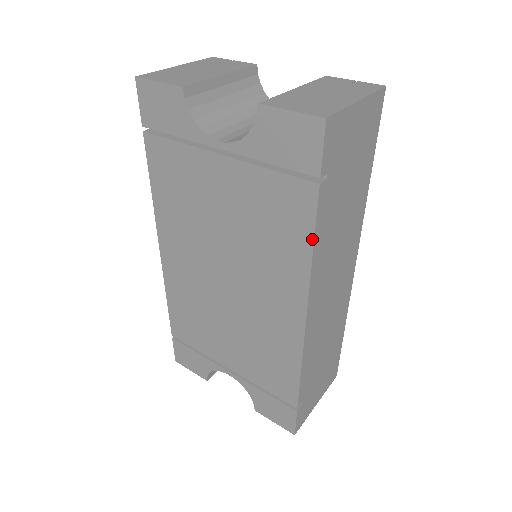
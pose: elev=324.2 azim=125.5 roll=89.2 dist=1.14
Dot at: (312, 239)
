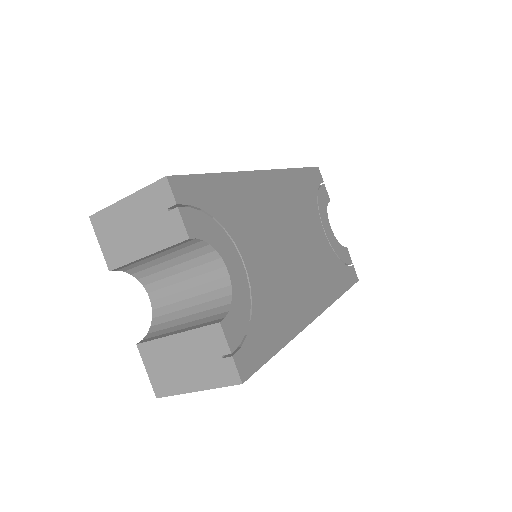
Dot at: occluded
